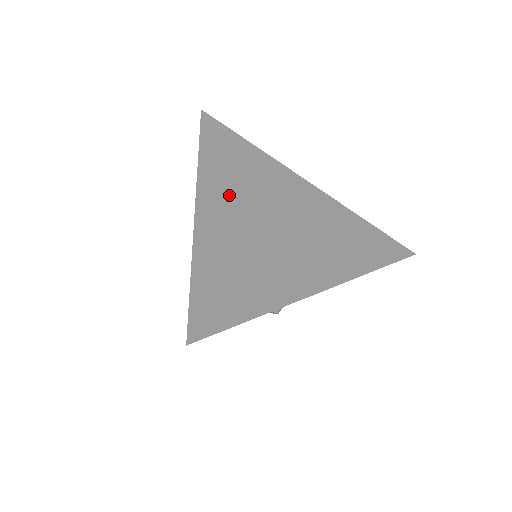
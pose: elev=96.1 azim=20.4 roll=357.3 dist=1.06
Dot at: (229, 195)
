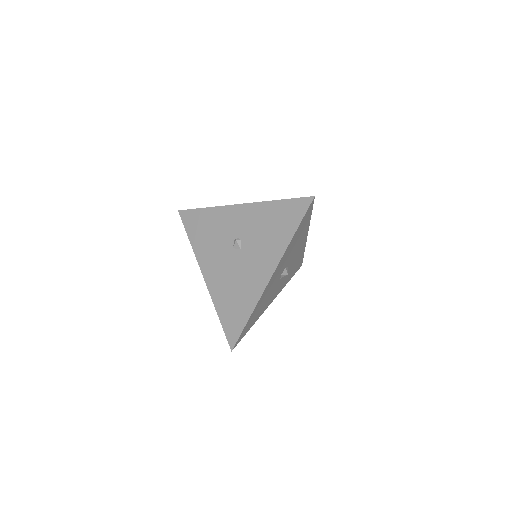
Dot at: occluded
